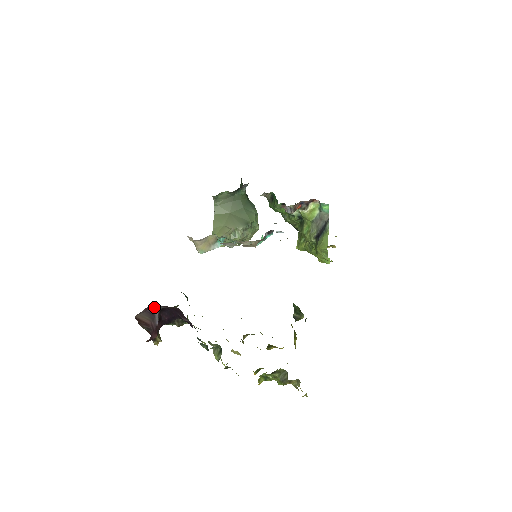
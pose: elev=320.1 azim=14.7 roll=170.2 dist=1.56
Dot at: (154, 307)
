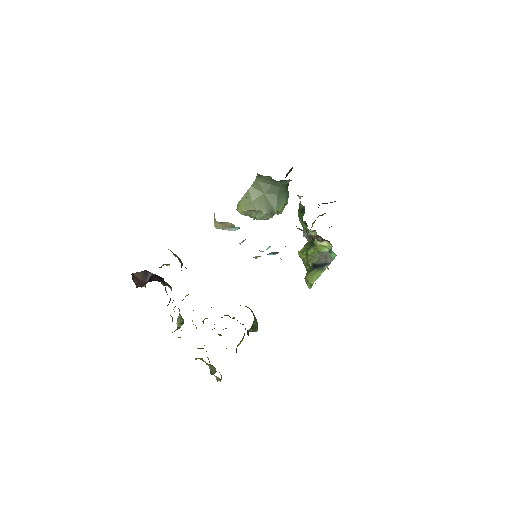
Dot at: (150, 272)
